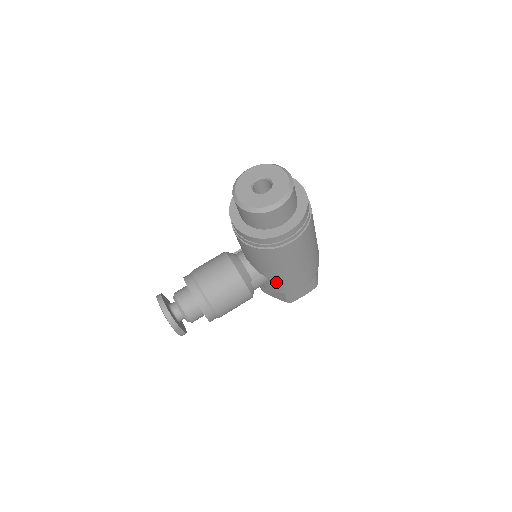
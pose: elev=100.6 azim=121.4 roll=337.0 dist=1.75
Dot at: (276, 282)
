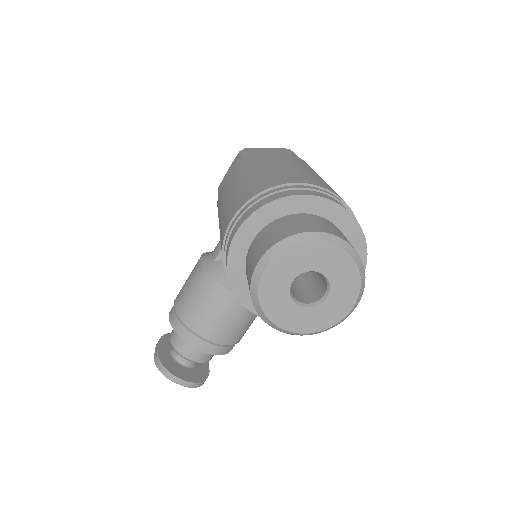
Dot at: occluded
